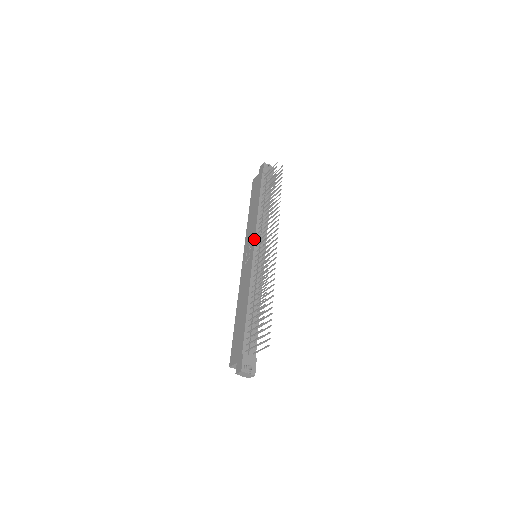
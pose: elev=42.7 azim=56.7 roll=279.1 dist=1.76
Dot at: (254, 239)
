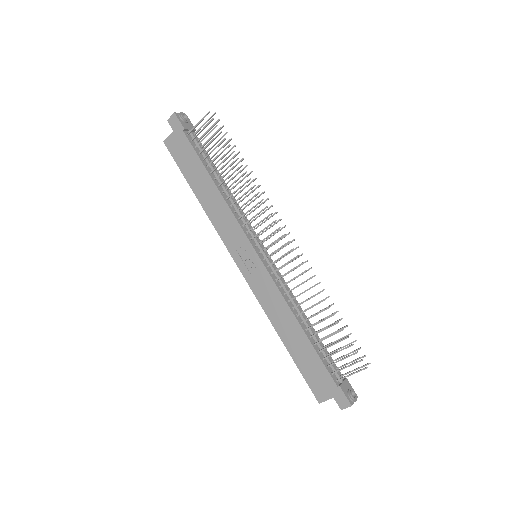
Dot at: (246, 237)
